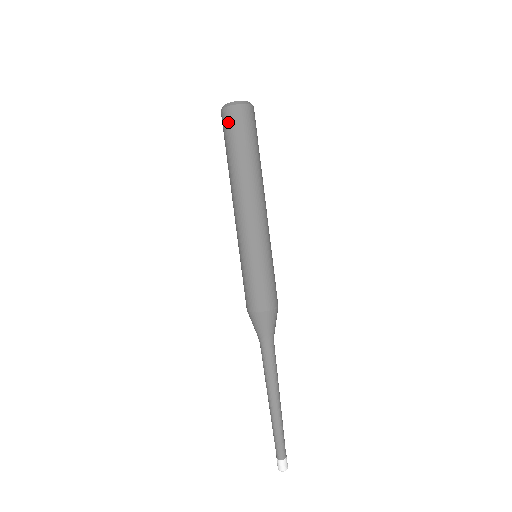
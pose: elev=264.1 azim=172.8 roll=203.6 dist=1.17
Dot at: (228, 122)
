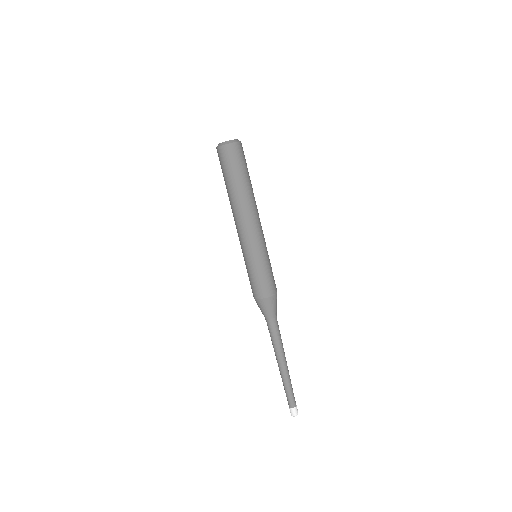
Dot at: (219, 159)
